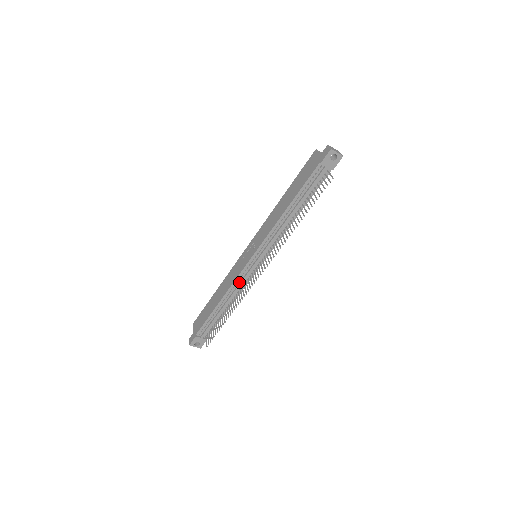
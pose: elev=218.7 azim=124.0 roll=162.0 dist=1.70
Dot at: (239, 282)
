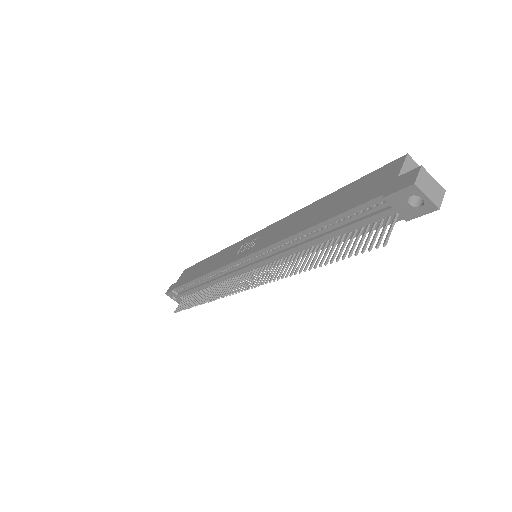
Dot at: (224, 273)
